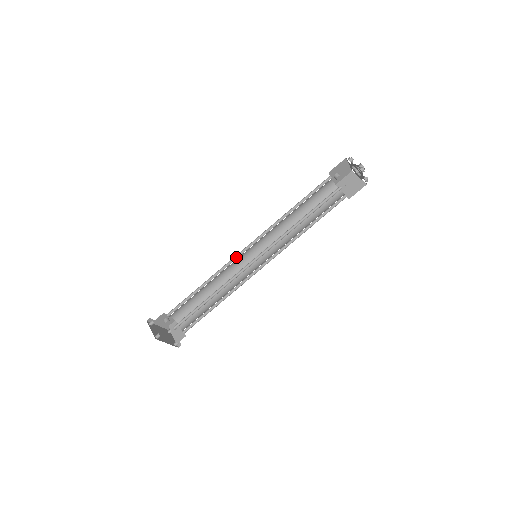
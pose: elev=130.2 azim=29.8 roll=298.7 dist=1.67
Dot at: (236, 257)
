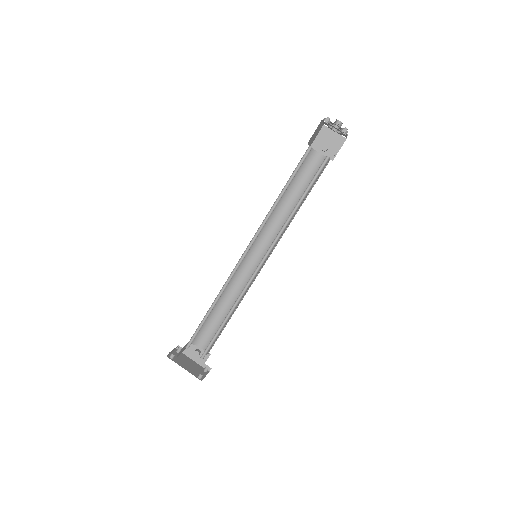
Dot at: (243, 265)
